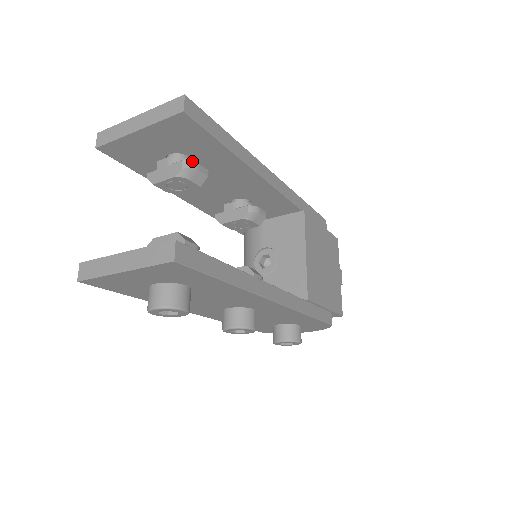
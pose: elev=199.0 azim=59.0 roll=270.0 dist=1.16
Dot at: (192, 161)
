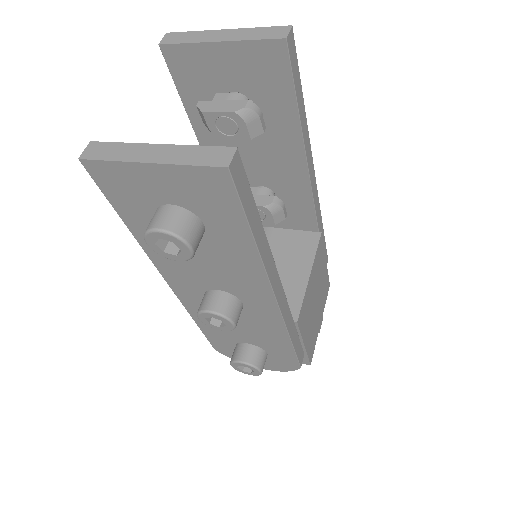
Dot at: occluded
